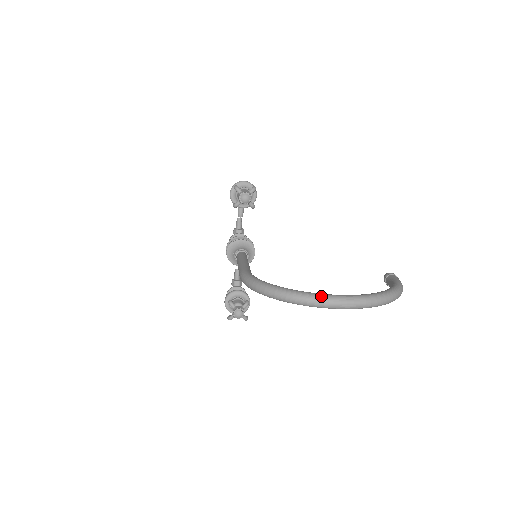
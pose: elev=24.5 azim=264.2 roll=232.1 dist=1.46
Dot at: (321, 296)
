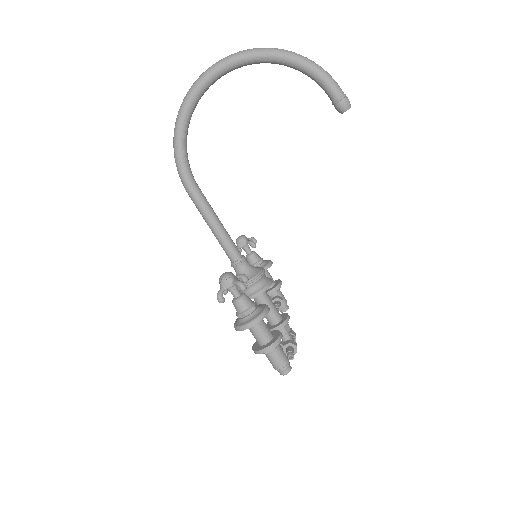
Dot at: occluded
